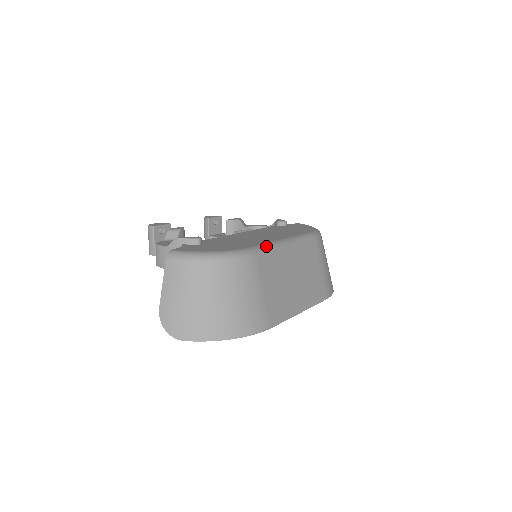
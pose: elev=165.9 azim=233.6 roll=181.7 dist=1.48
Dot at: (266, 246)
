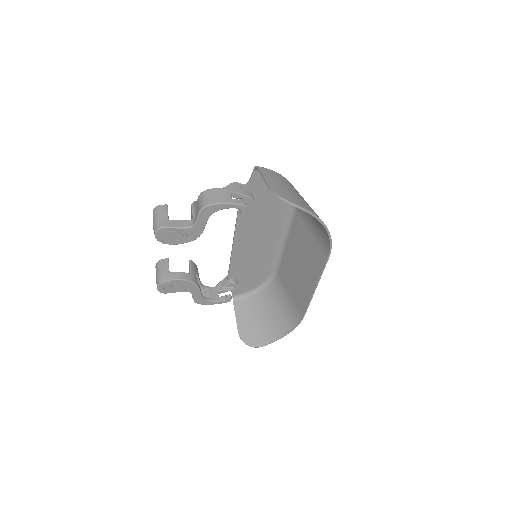
Dot at: (288, 221)
